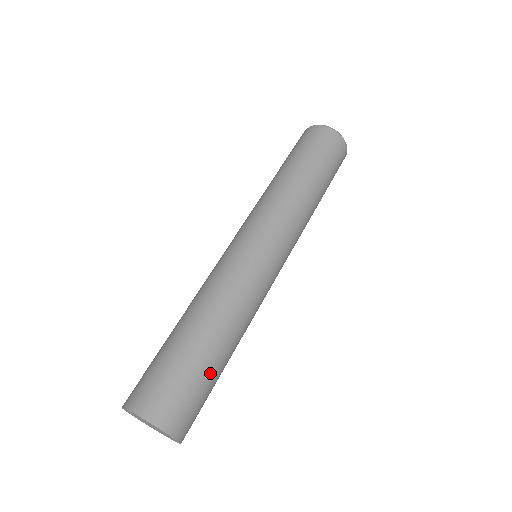
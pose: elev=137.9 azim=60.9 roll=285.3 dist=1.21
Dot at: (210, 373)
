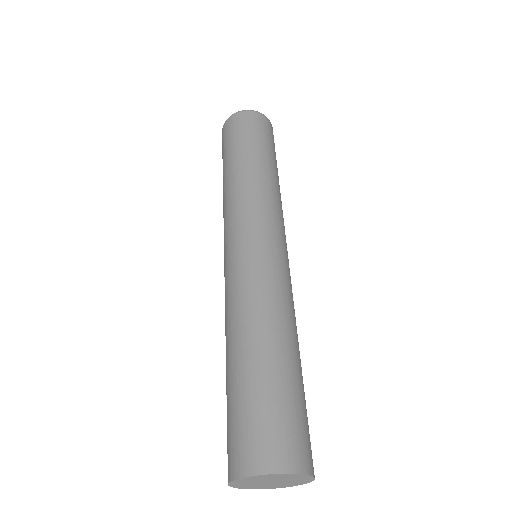
Dot at: (302, 389)
